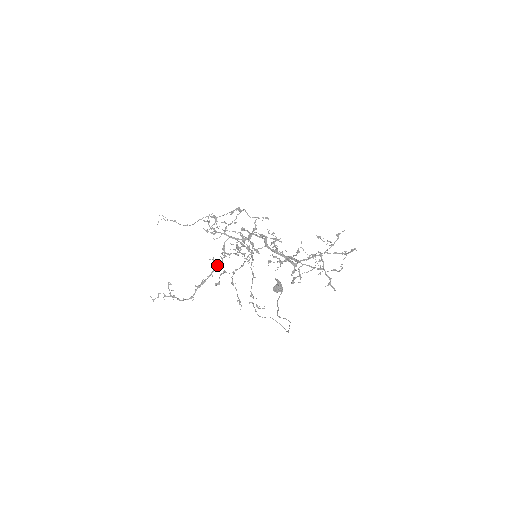
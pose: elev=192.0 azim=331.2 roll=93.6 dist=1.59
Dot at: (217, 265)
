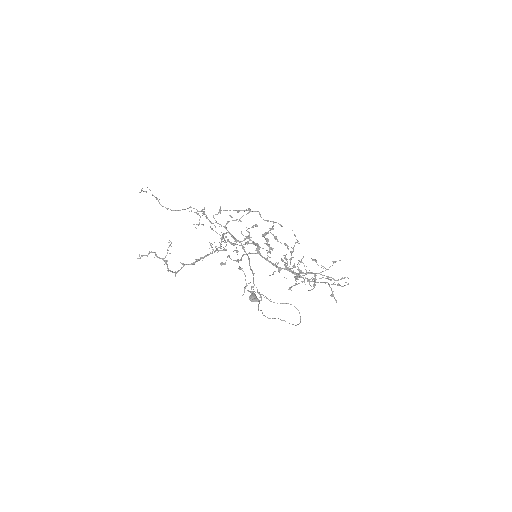
Dot at: (210, 252)
